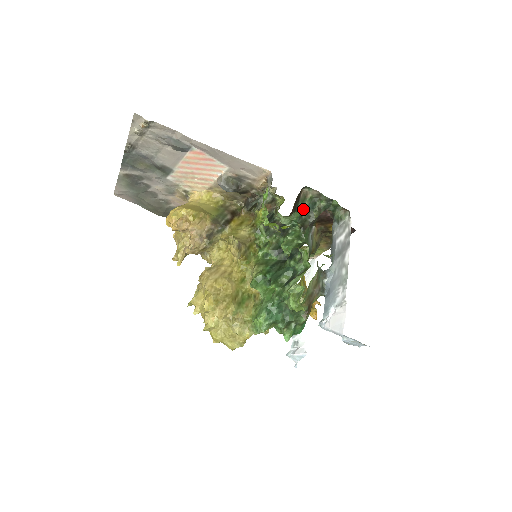
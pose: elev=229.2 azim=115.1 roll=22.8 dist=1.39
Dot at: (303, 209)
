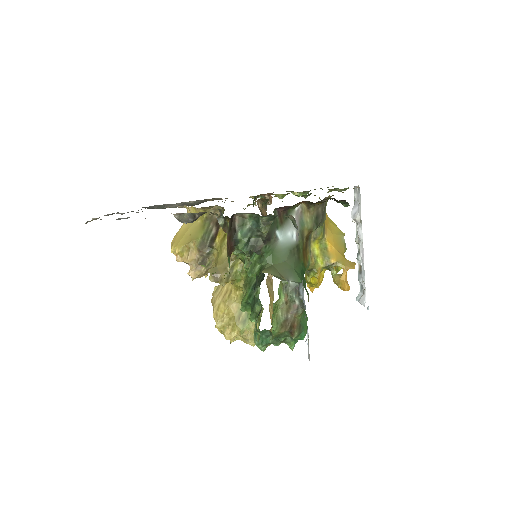
Dot at: (247, 233)
